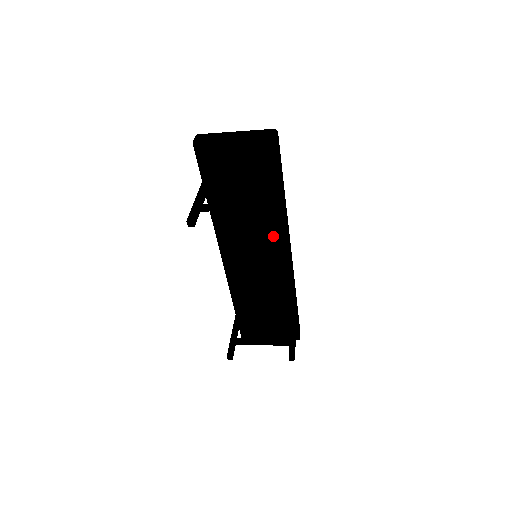
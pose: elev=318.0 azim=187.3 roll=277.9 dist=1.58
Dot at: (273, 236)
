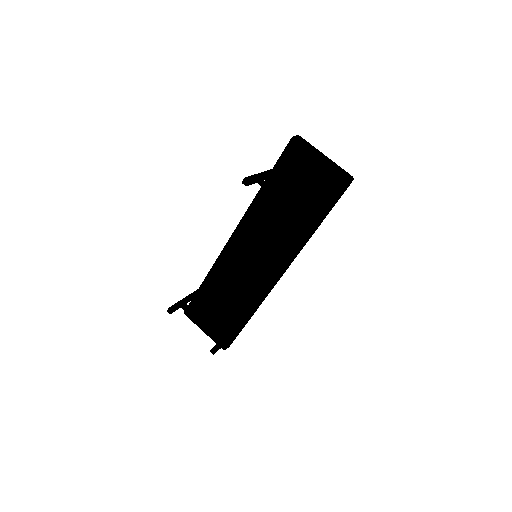
Dot at: (282, 251)
